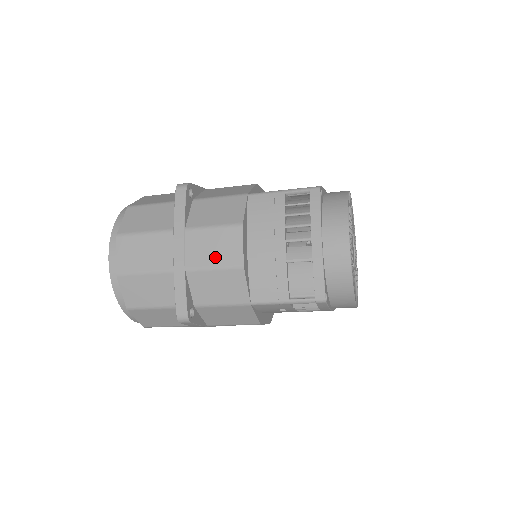
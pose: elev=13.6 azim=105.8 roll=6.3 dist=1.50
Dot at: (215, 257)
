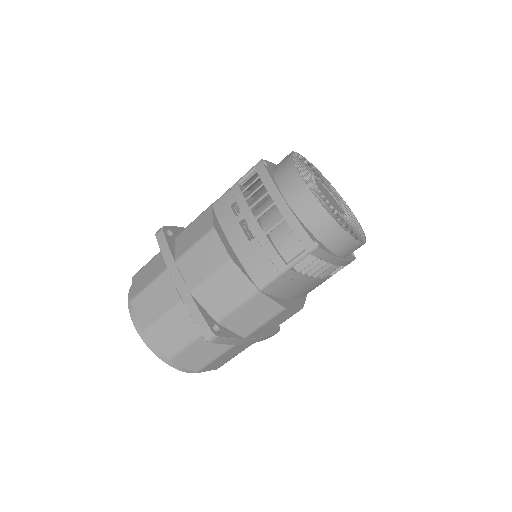
Dot at: occluded
